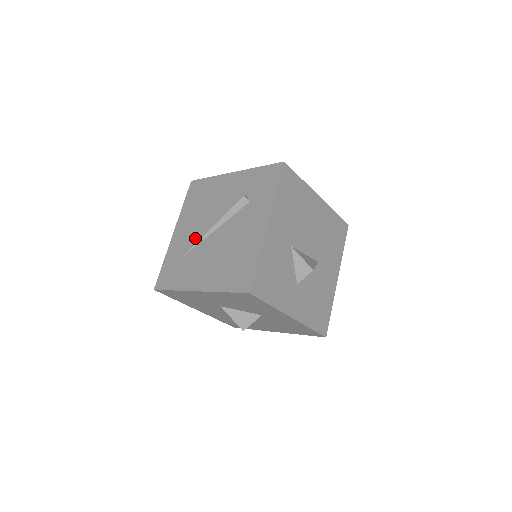
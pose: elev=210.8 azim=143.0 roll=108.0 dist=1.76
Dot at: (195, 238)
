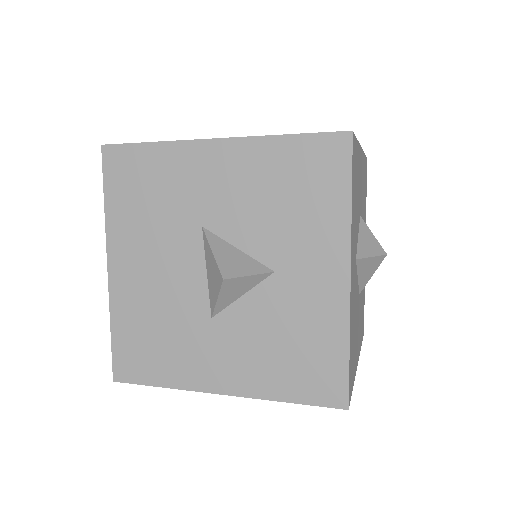
Dot at: occluded
